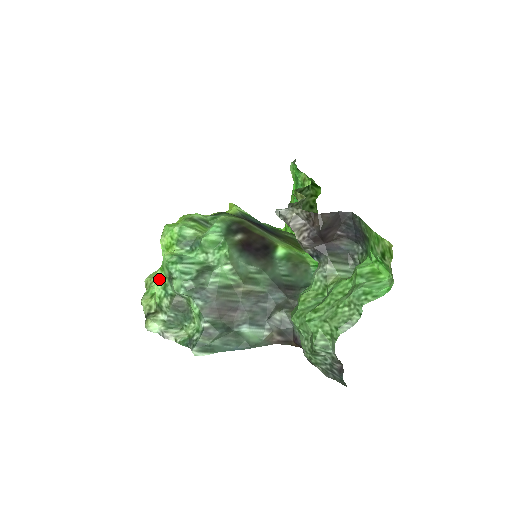
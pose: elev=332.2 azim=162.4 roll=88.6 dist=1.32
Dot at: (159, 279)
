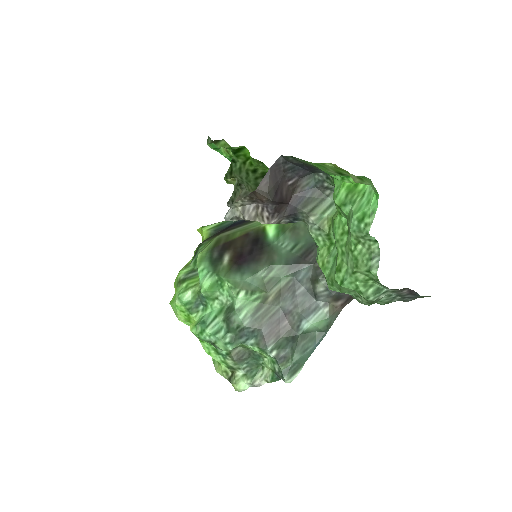
Dot at: (207, 350)
